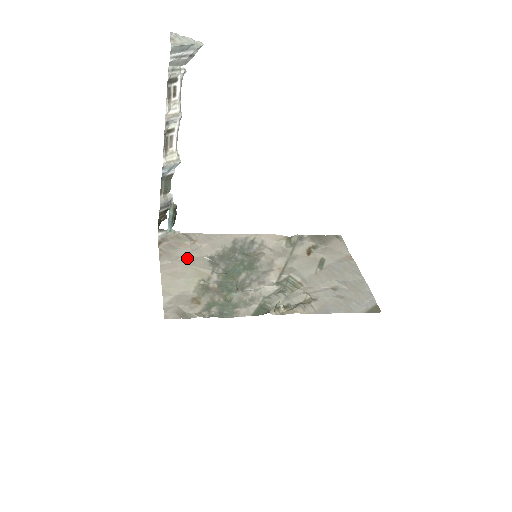
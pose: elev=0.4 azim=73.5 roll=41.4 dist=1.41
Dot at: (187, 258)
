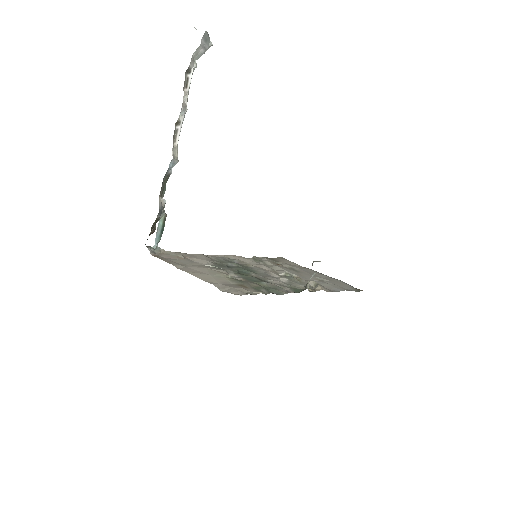
Dot at: (193, 265)
